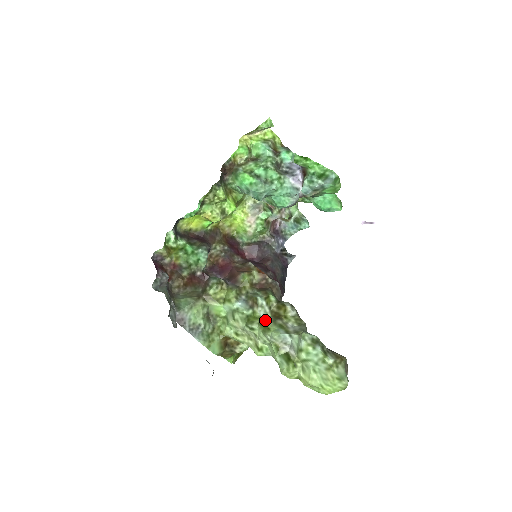
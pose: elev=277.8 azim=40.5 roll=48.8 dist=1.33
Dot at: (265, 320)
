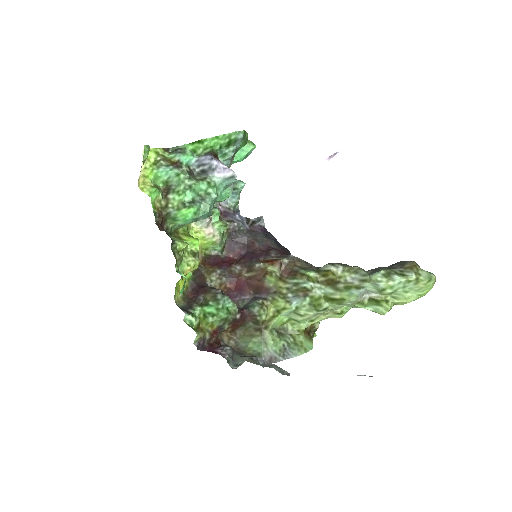
Dot at: (328, 295)
